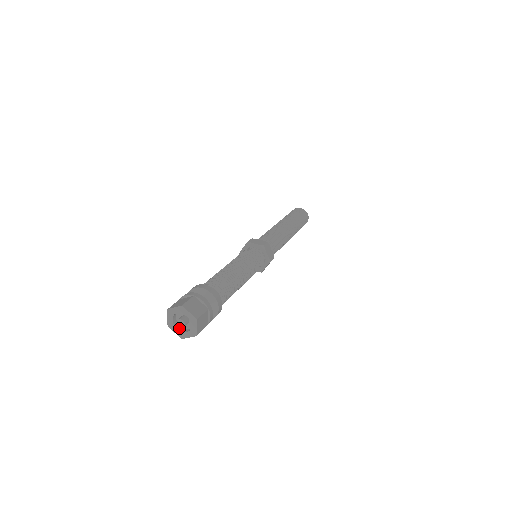
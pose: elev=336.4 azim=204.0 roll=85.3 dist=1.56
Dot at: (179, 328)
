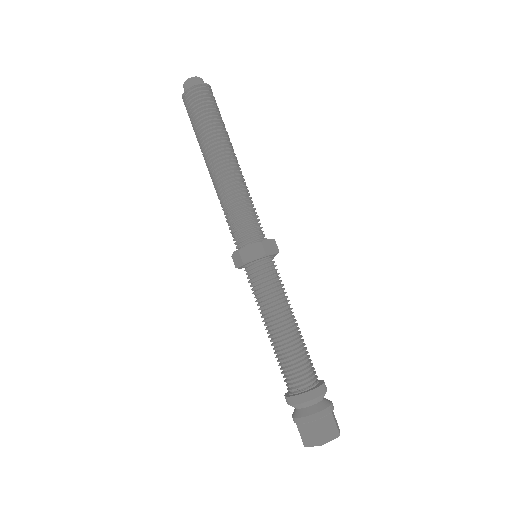
Dot at: occluded
